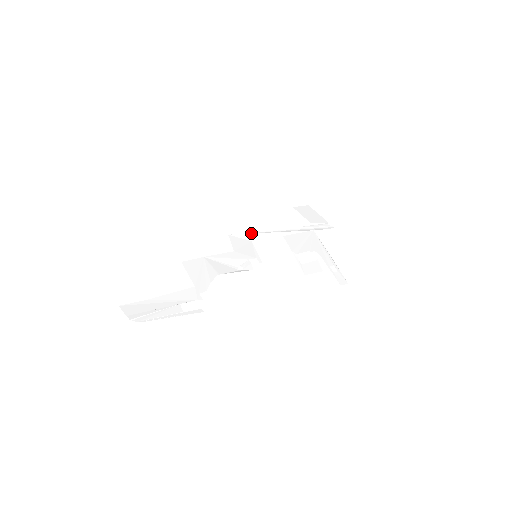
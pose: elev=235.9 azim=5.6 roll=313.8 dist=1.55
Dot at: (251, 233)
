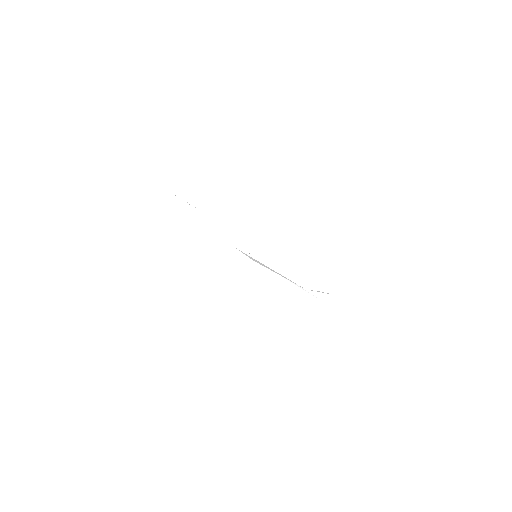
Dot at: (254, 259)
